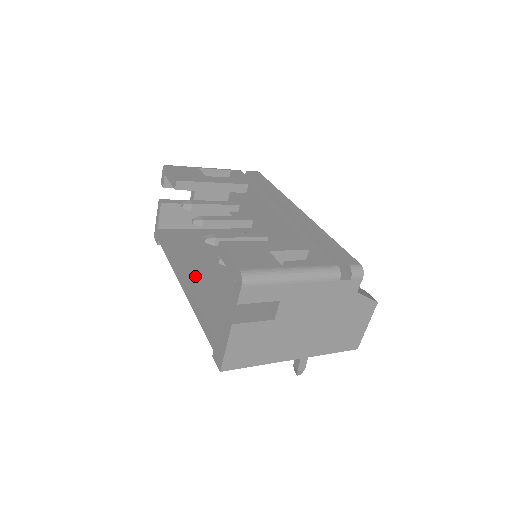
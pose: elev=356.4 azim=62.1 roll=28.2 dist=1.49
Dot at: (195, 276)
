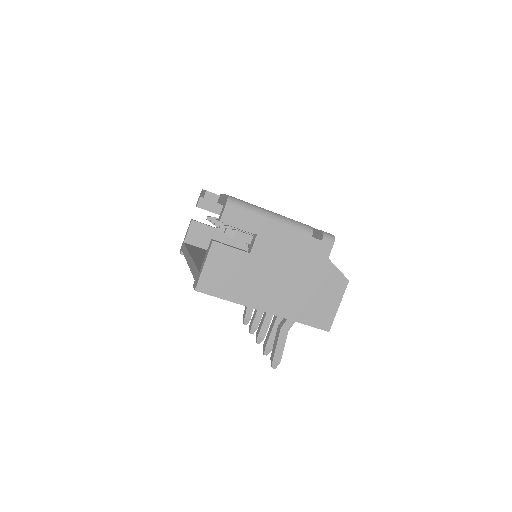
Dot at: (201, 257)
